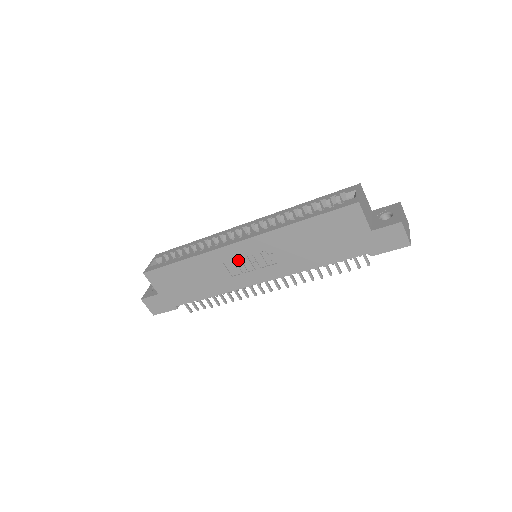
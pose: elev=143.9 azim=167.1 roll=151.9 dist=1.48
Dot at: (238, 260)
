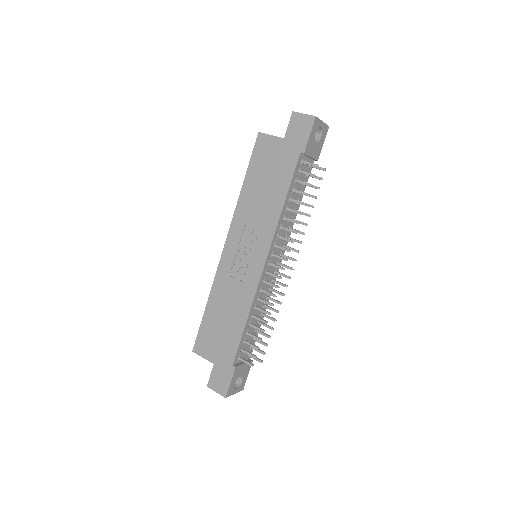
Dot at: (236, 261)
